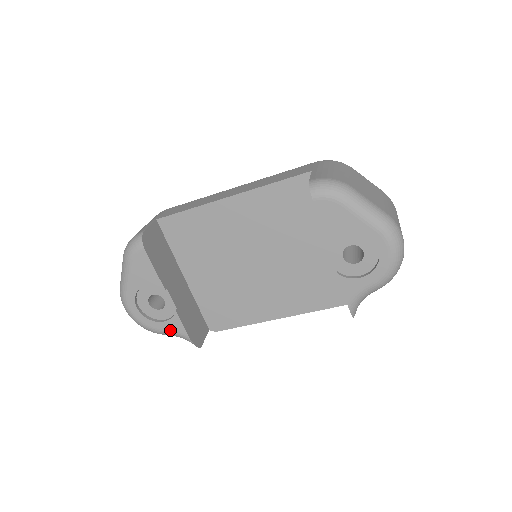
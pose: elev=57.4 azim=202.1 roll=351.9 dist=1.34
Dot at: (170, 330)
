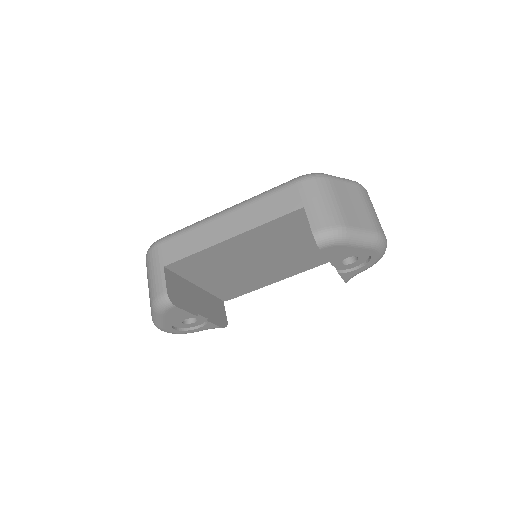
Dot at: (205, 329)
